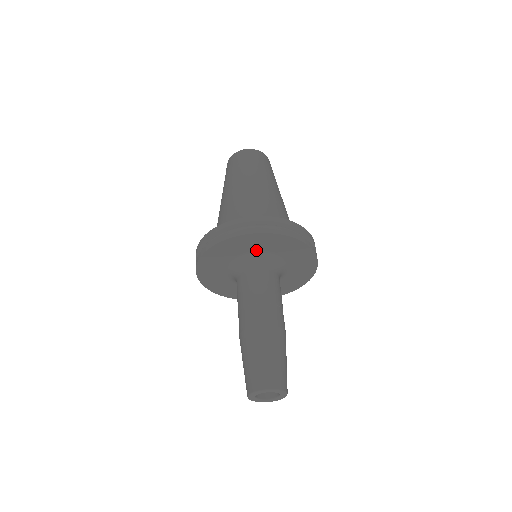
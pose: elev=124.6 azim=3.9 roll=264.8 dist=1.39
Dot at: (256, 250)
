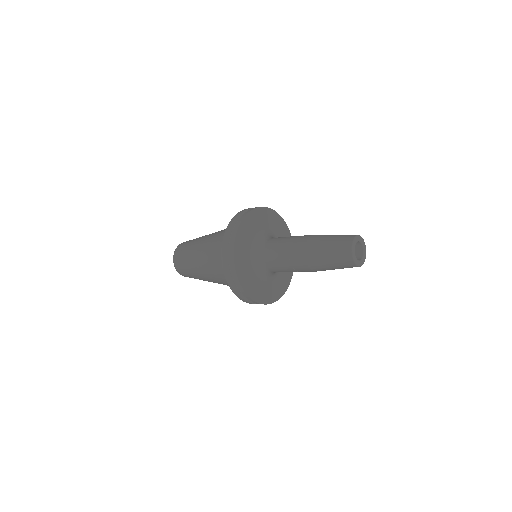
Dot at: (258, 230)
